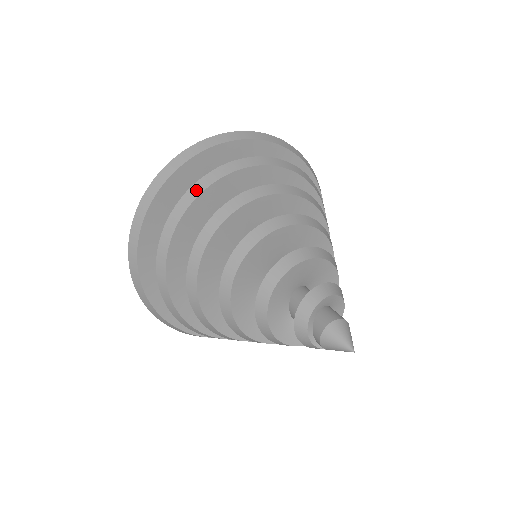
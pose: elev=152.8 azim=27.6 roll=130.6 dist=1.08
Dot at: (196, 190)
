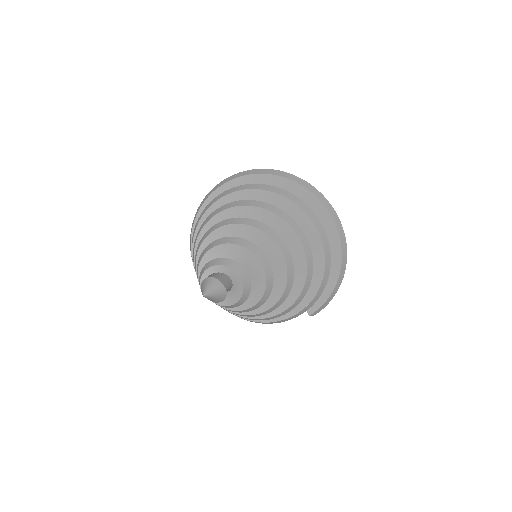
Dot at: (220, 196)
